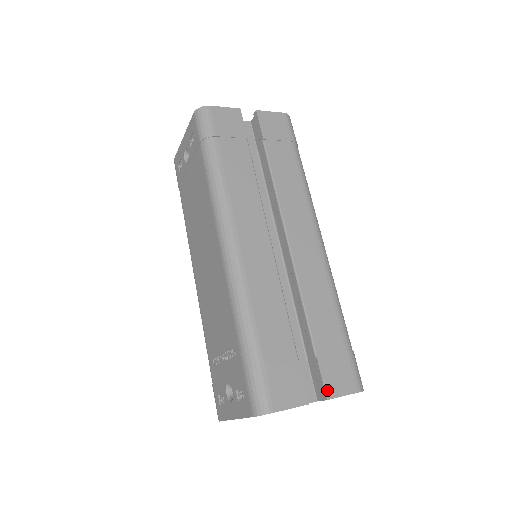
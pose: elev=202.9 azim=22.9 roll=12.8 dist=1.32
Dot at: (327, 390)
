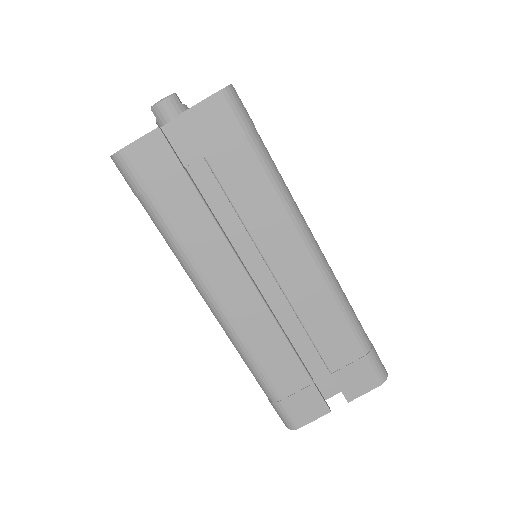
Dot at: (347, 396)
